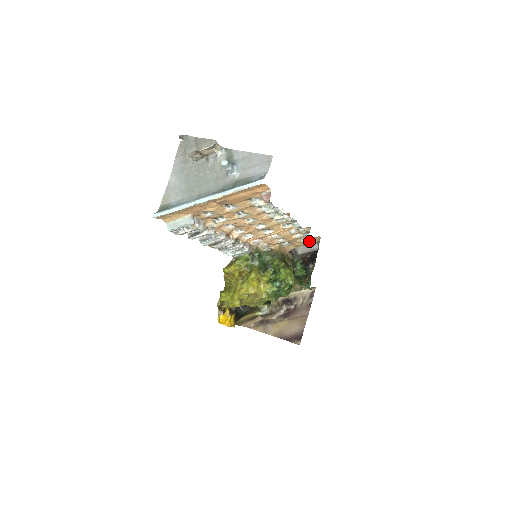
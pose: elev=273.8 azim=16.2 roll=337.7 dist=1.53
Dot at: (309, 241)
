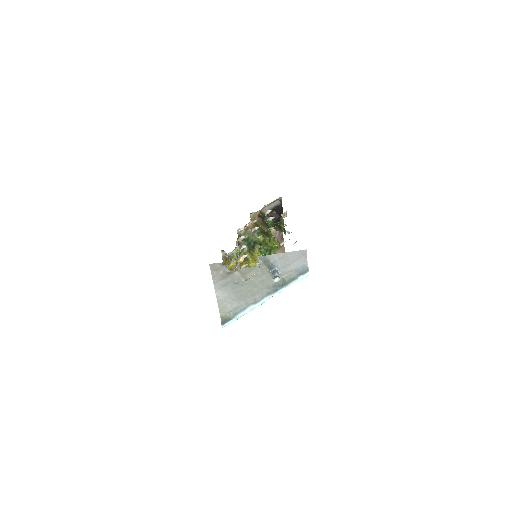
Dot at: (271, 202)
